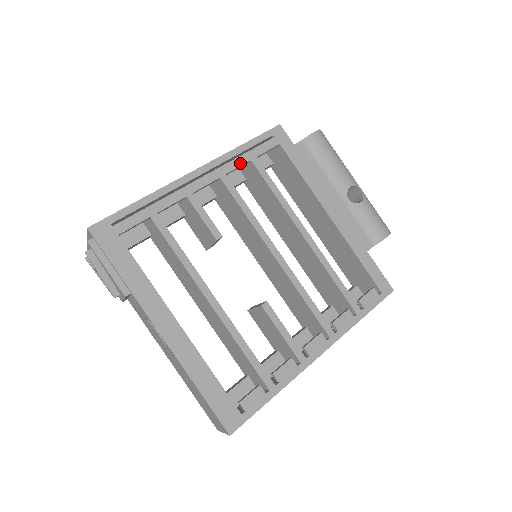
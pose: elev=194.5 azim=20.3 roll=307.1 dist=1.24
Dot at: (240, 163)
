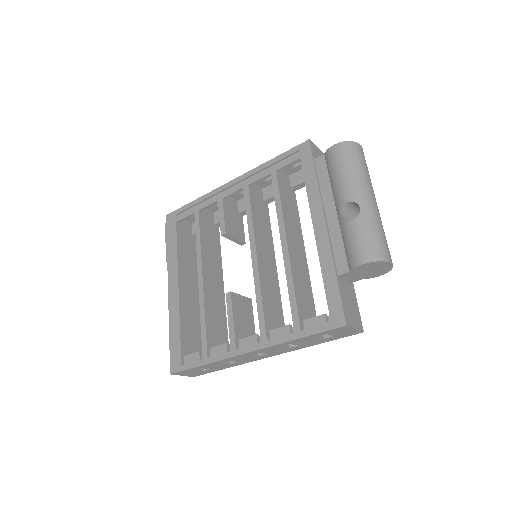
Dot at: (262, 176)
